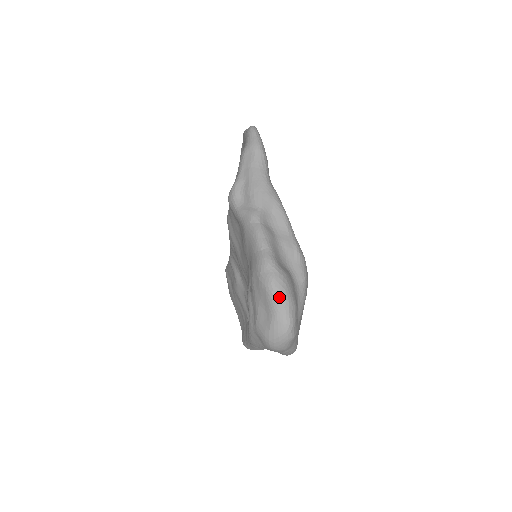
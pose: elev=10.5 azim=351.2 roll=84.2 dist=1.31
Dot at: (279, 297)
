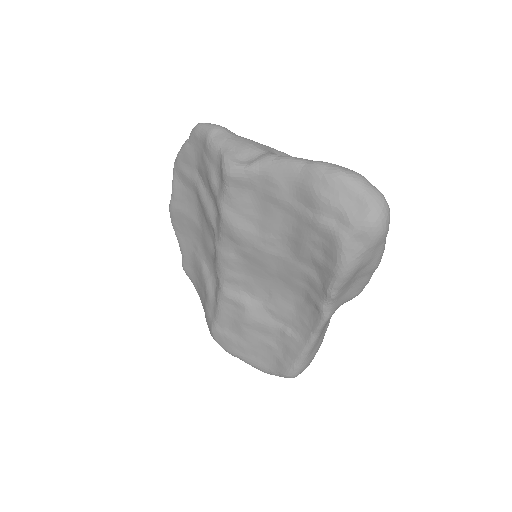
Dot at: (357, 176)
